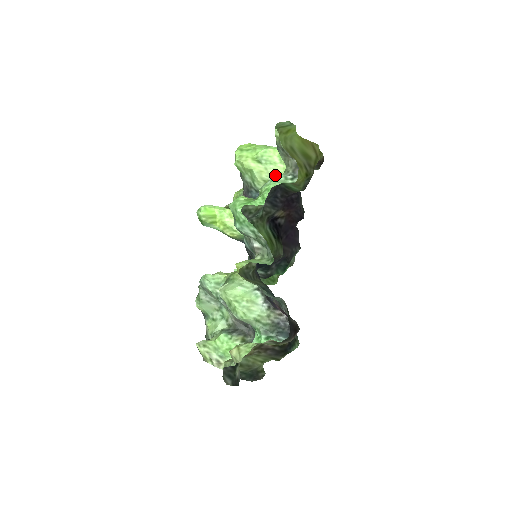
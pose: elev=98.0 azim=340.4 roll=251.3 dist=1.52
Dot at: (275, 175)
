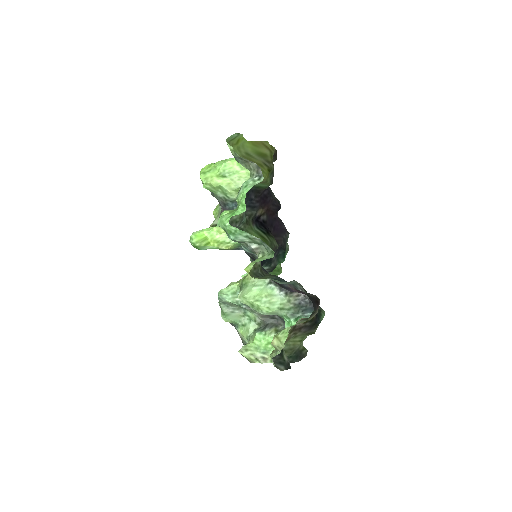
Dot at: (242, 182)
